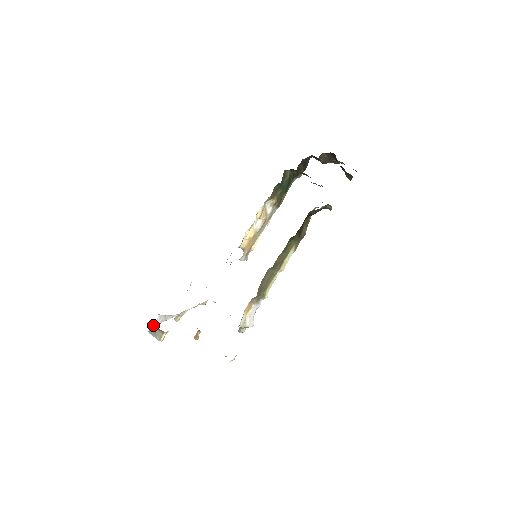
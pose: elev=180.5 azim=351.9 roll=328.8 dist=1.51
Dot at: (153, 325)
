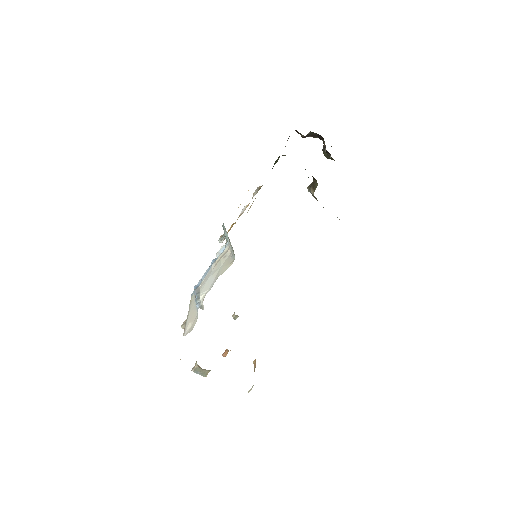
Dot at: (199, 367)
